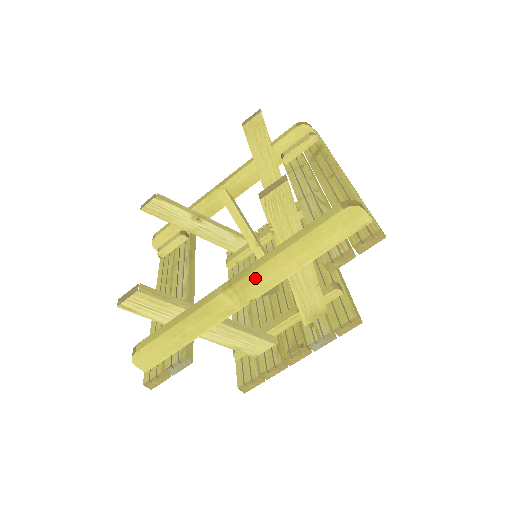
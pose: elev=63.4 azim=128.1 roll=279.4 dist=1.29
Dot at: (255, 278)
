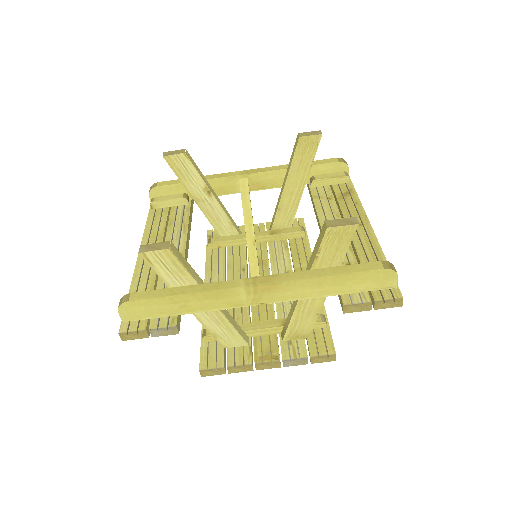
Dot at: (279, 287)
